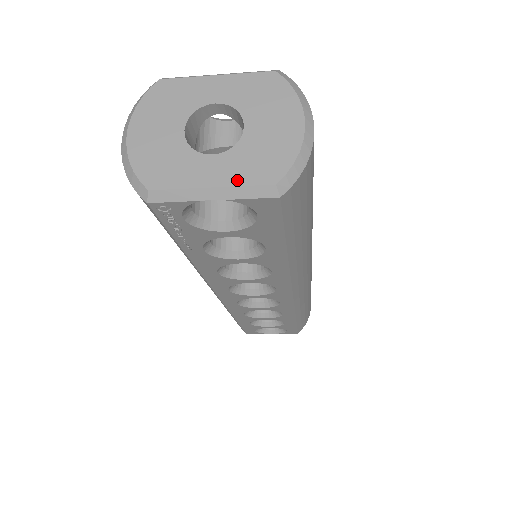
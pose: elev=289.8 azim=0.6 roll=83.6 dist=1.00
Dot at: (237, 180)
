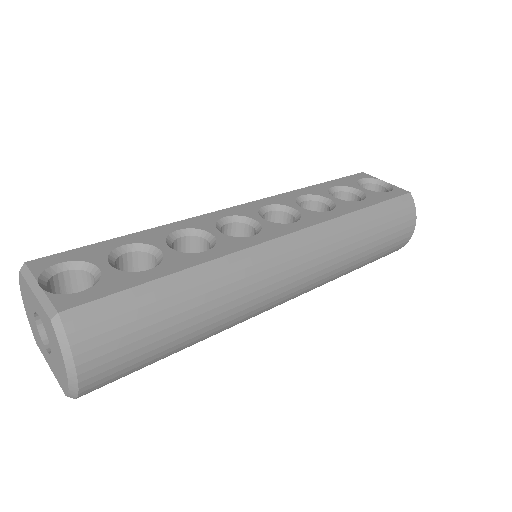
Dot at: (55, 376)
